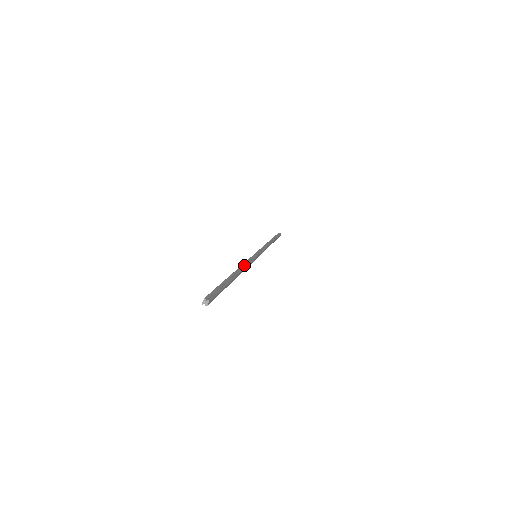
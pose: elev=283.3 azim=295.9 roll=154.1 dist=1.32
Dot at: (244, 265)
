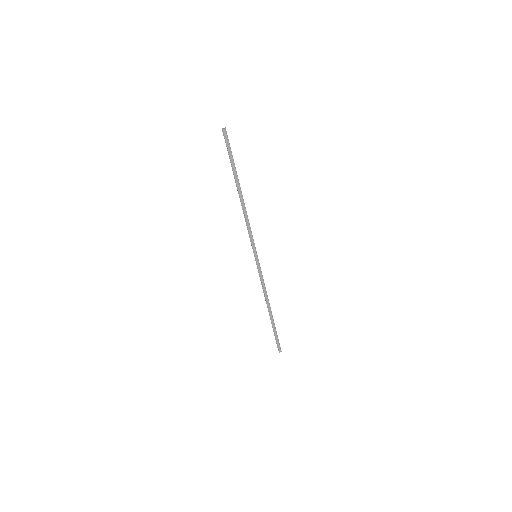
Dot at: occluded
